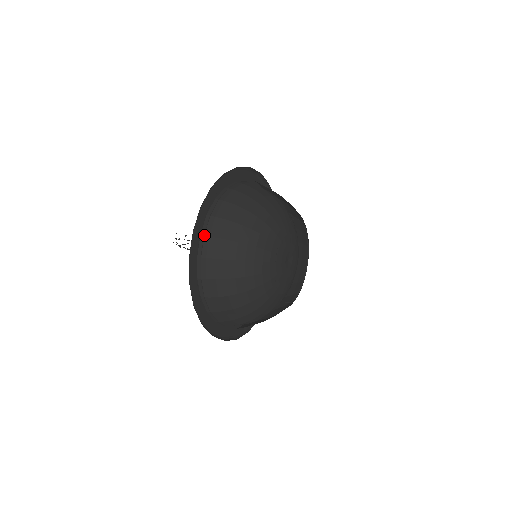
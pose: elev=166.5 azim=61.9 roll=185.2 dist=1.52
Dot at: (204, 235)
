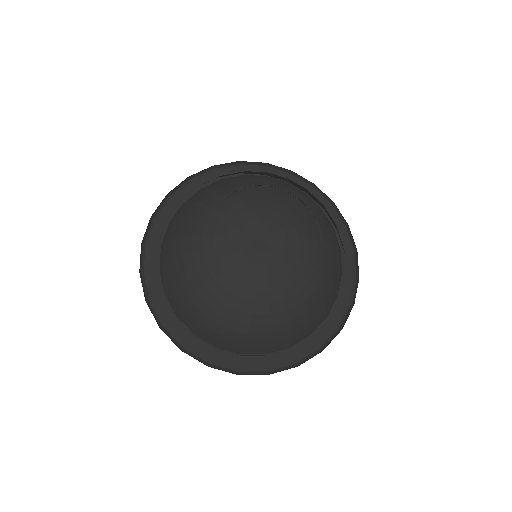
Dot at: occluded
